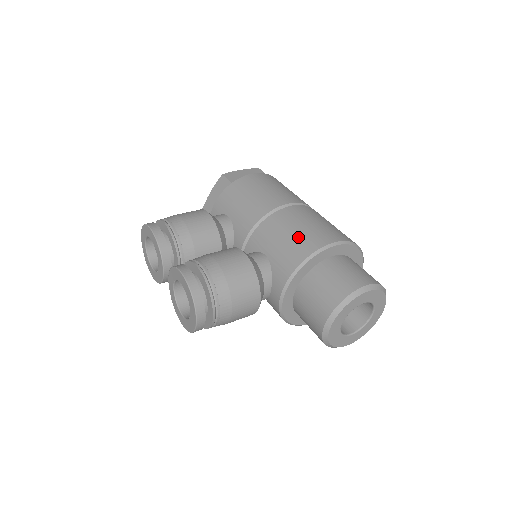
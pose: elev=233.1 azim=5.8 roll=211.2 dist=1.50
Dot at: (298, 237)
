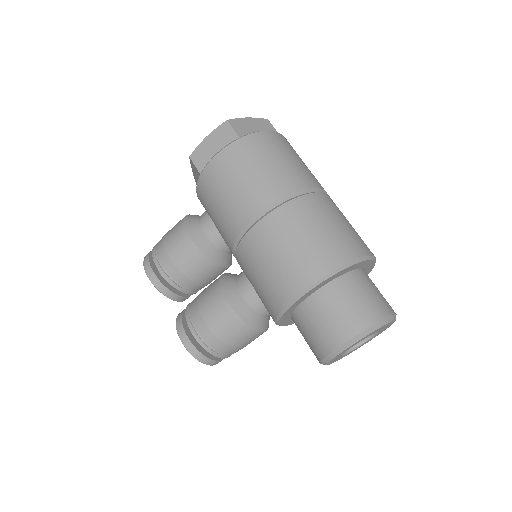
Dot at: (270, 280)
